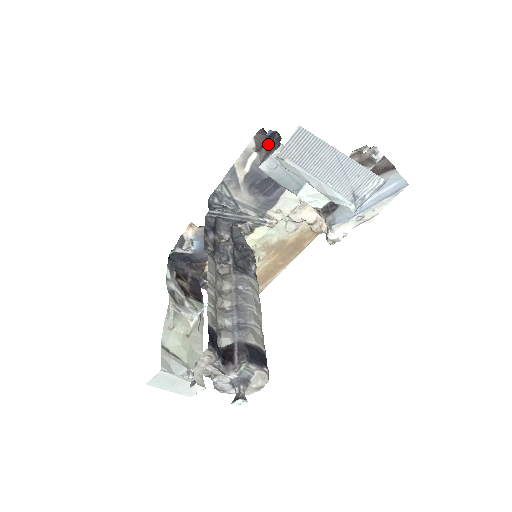
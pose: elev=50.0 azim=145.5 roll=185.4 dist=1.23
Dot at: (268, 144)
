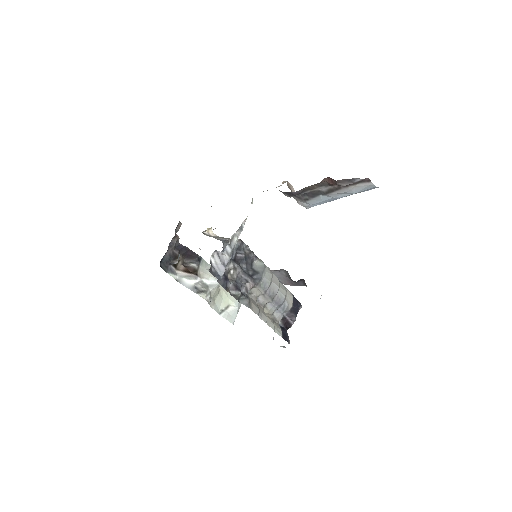
Dot at: (282, 270)
